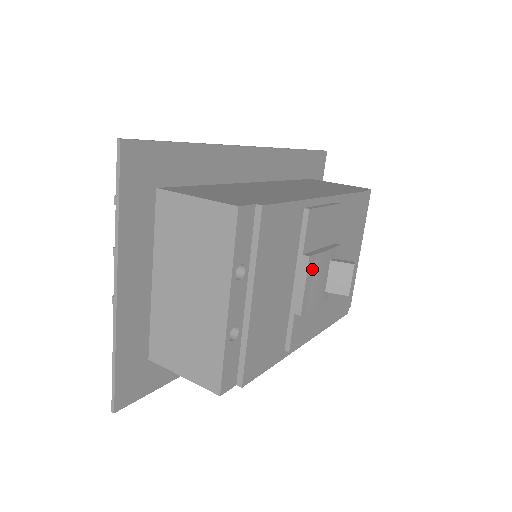
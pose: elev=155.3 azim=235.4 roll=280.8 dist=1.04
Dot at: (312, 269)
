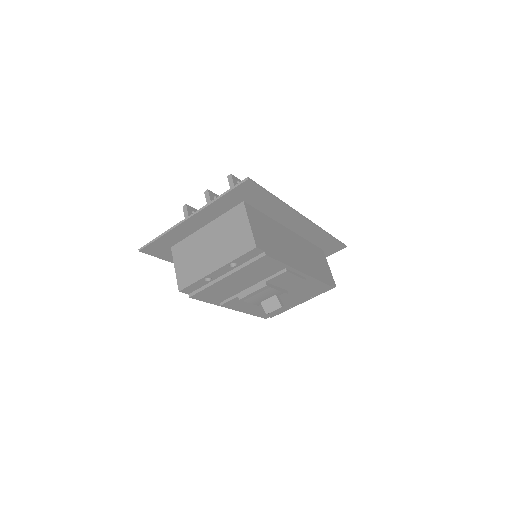
Dot at: (263, 290)
